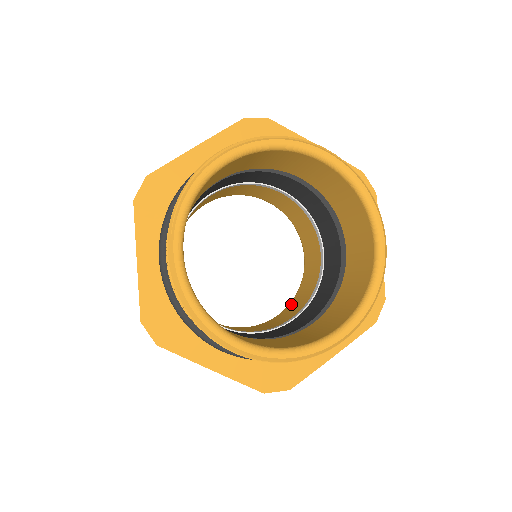
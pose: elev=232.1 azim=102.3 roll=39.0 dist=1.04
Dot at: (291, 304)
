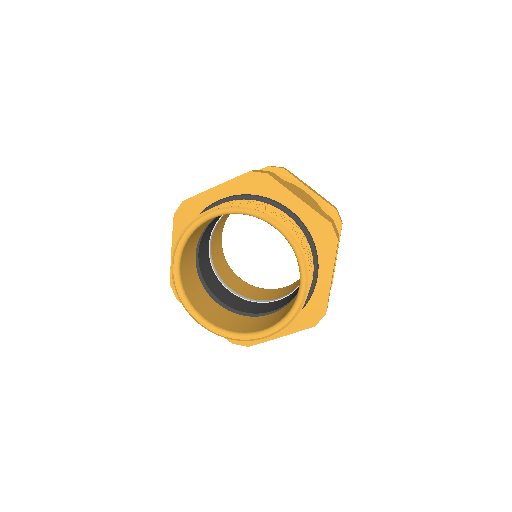
Dot at: occluded
